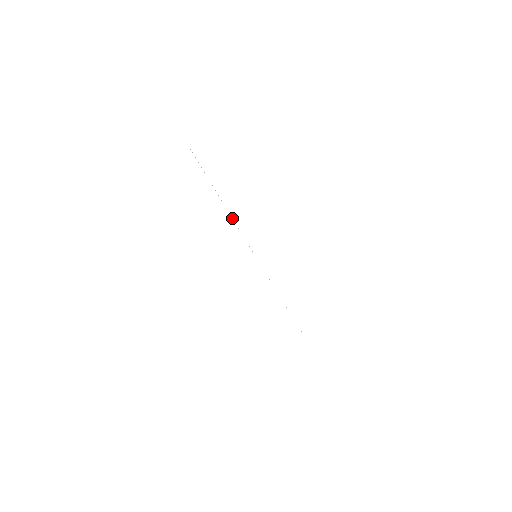
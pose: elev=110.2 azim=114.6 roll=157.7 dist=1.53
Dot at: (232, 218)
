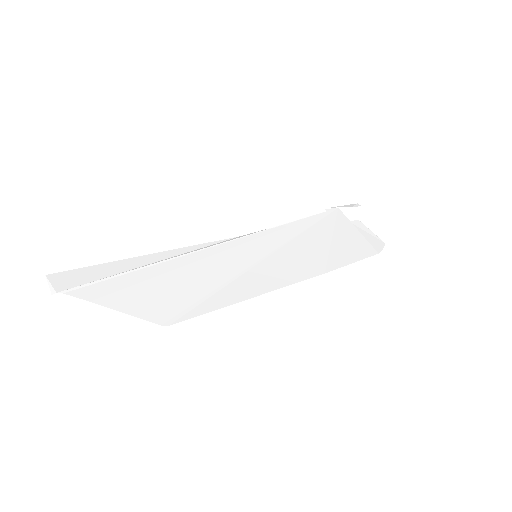
Dot at: (189, 253)
